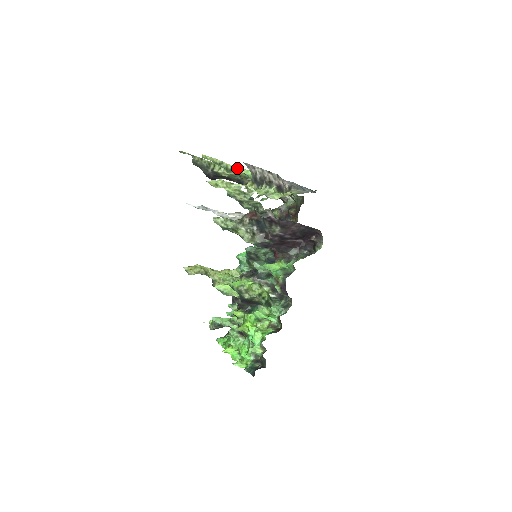
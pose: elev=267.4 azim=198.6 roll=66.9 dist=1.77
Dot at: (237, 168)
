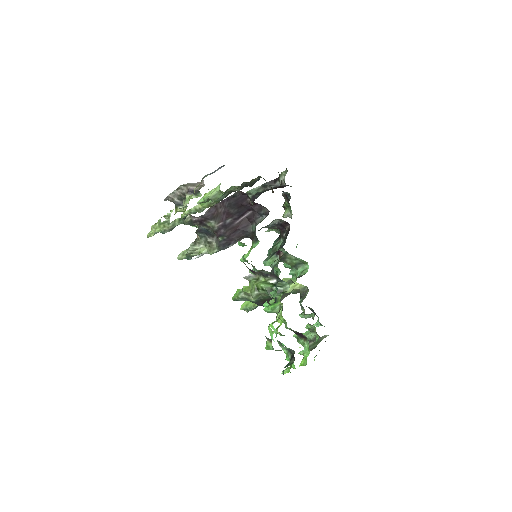
Dot at: (201, 203)
